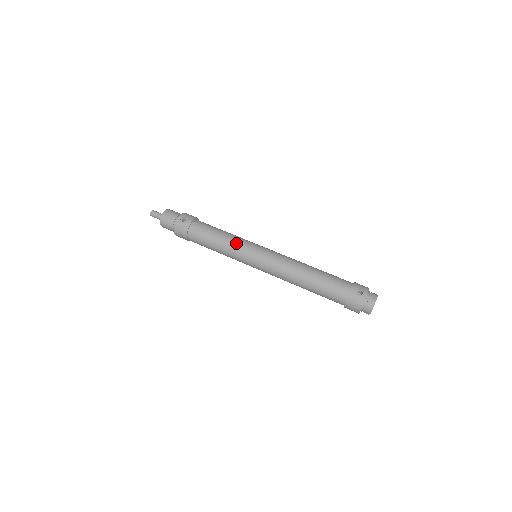
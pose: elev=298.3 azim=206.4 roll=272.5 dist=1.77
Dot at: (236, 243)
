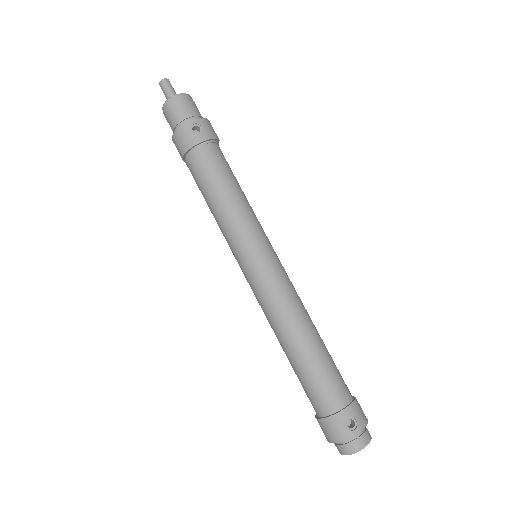
Dot at: (242, 220)
